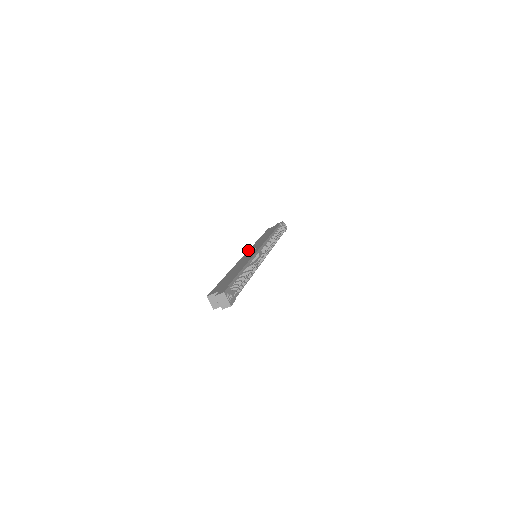
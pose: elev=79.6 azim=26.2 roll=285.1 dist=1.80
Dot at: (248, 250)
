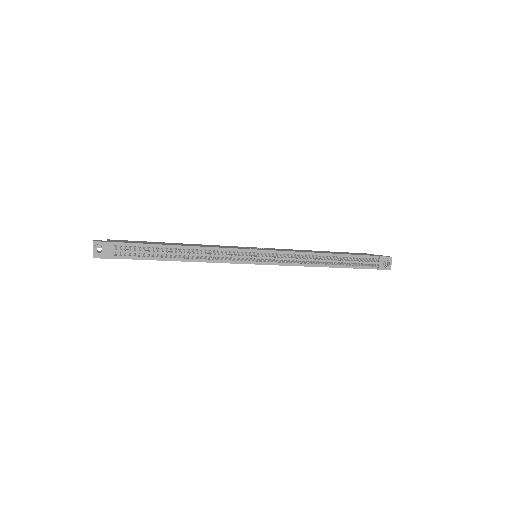
Dot at: occluded
